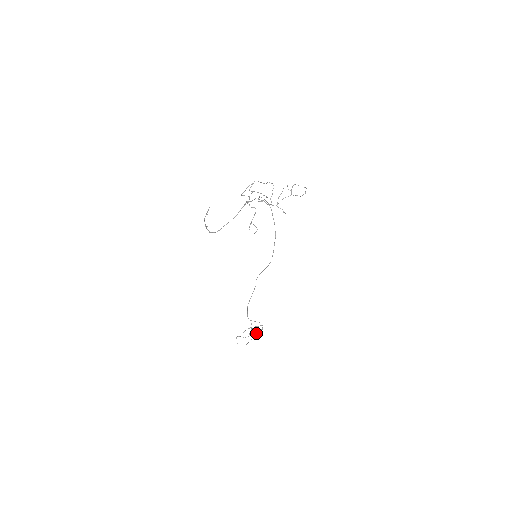
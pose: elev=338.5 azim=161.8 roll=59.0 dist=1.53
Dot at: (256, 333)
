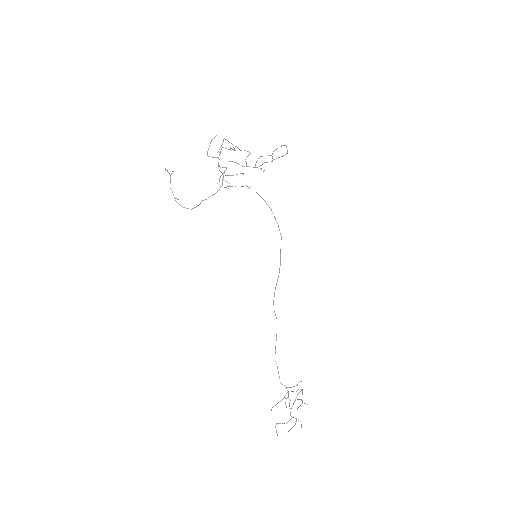
Dot at: (294, 401)
